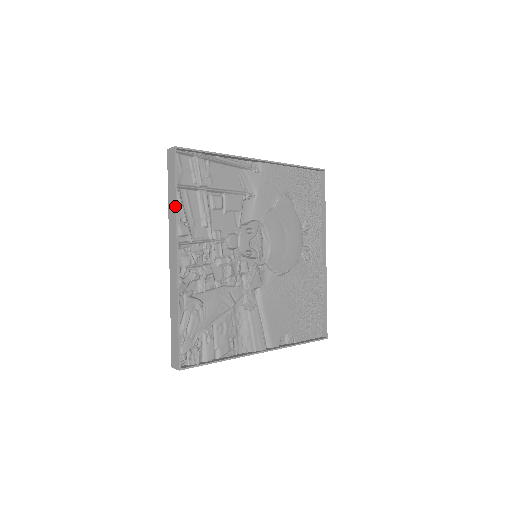
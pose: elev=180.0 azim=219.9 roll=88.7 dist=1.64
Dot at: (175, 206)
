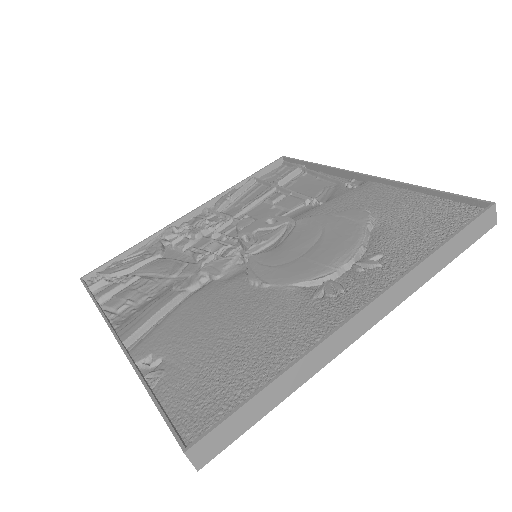
Dot at: (236, 185)
